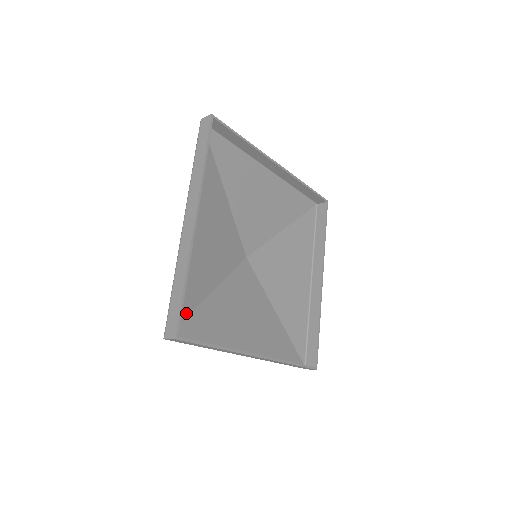
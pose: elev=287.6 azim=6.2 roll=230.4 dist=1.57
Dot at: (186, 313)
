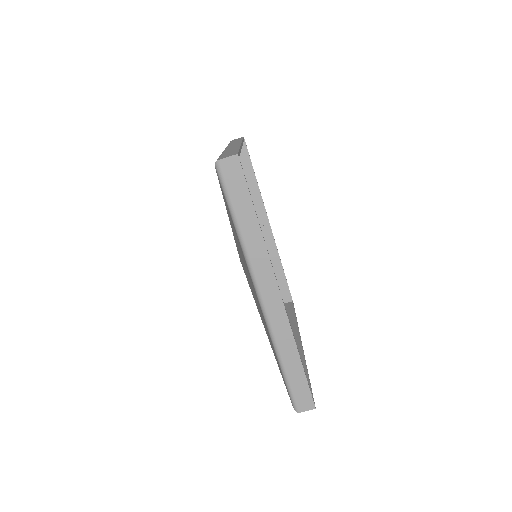
Dot at: occluded
